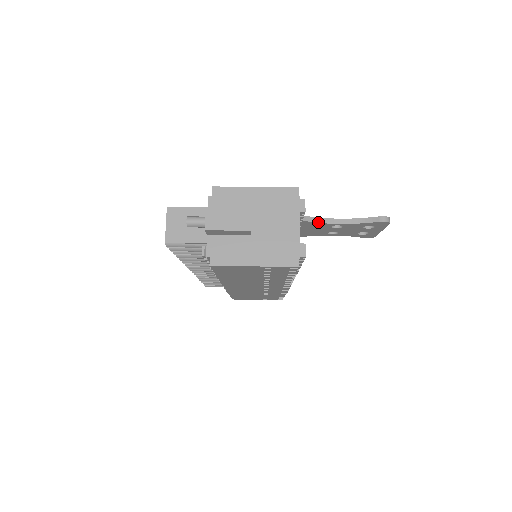
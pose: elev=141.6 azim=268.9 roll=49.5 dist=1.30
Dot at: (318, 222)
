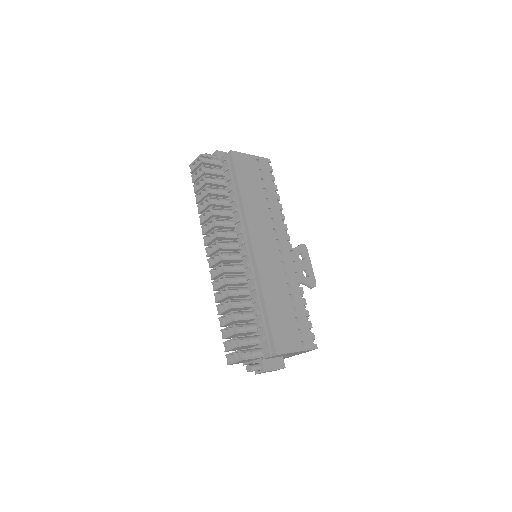
Dot at: occluded
